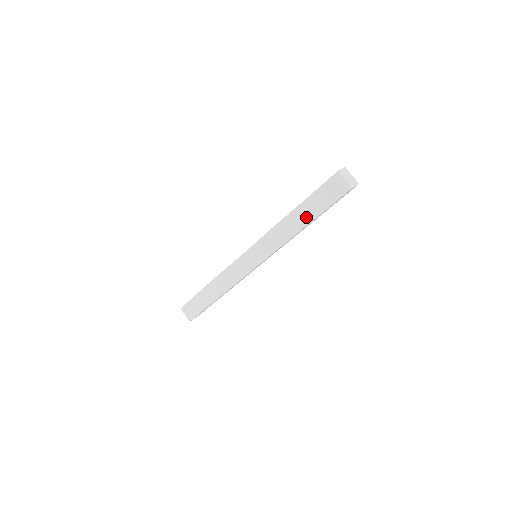
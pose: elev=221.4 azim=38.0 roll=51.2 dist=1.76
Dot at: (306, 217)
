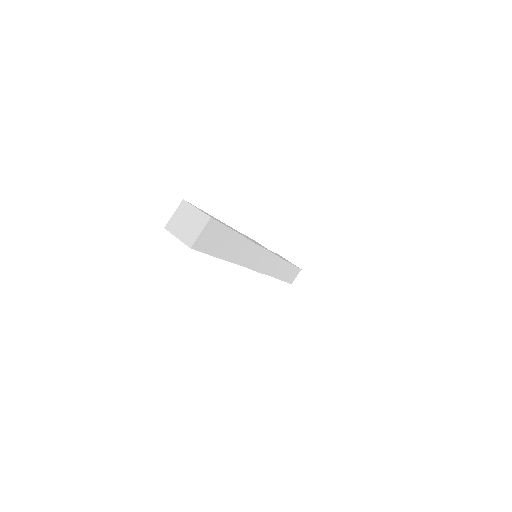
Dot at: occluded
